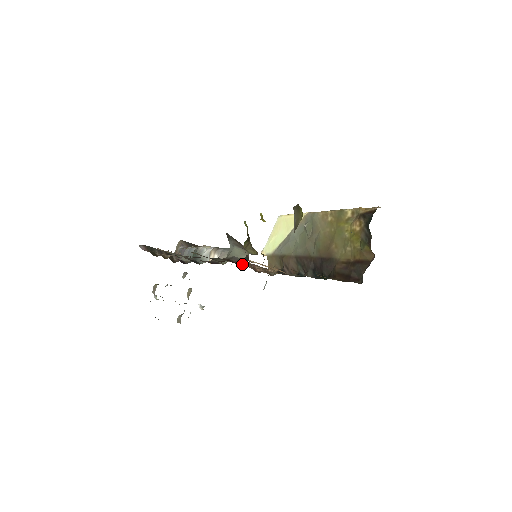
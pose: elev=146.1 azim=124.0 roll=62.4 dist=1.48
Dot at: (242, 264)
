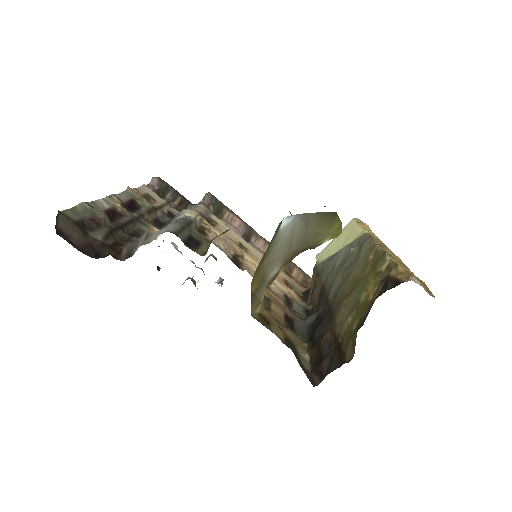
Dot at: (121, 257)
